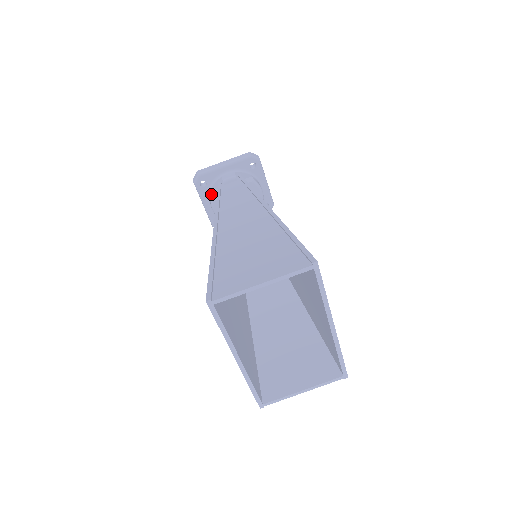
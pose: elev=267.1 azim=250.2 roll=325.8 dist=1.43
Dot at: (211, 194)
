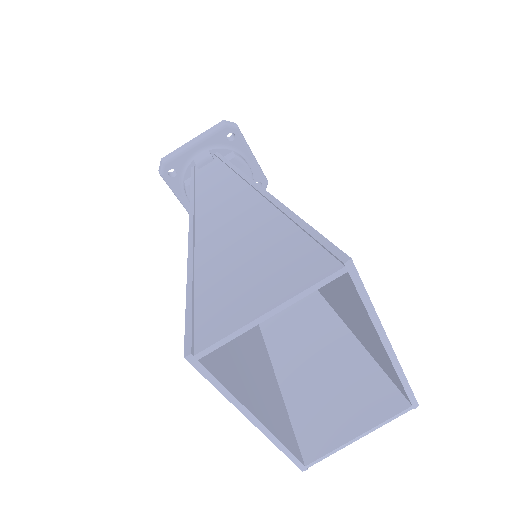
Dot at: (185, 184)
